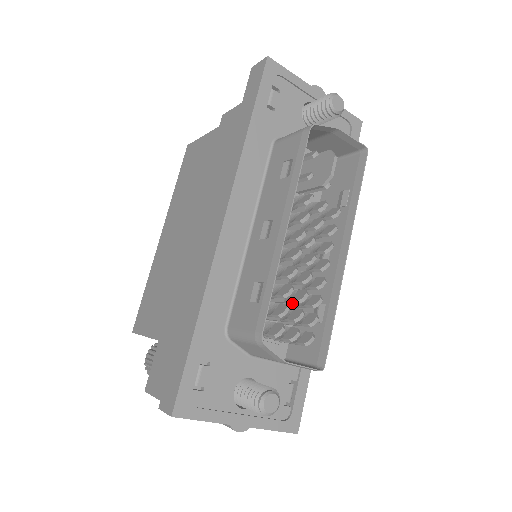
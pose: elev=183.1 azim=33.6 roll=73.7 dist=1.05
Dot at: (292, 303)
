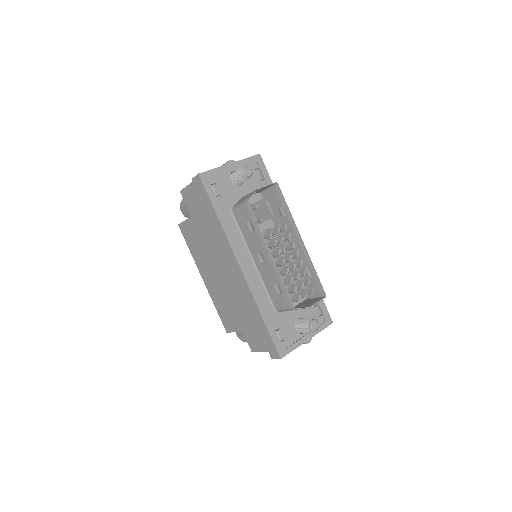
Dot at: occluded
